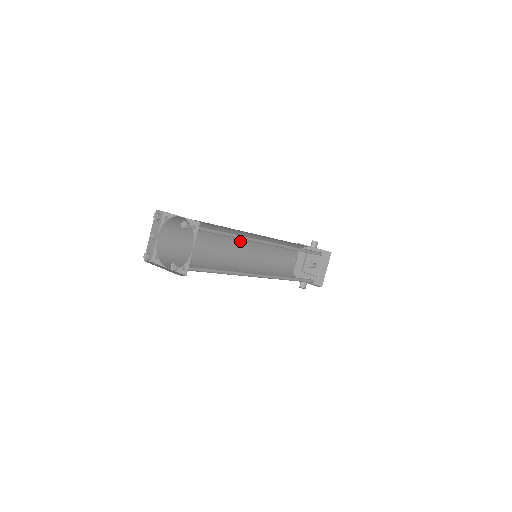
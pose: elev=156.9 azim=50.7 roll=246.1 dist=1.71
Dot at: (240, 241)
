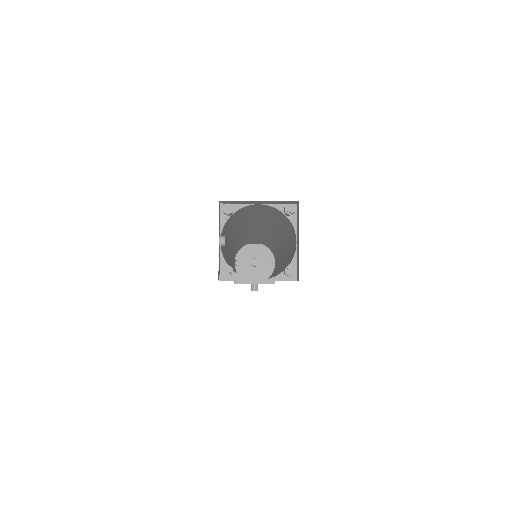
Dot at: (232, 243)
